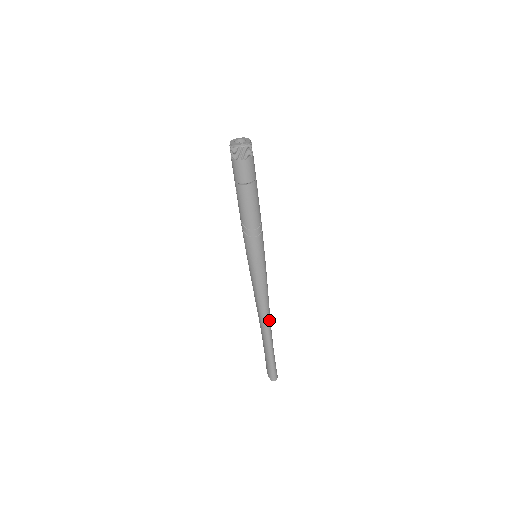
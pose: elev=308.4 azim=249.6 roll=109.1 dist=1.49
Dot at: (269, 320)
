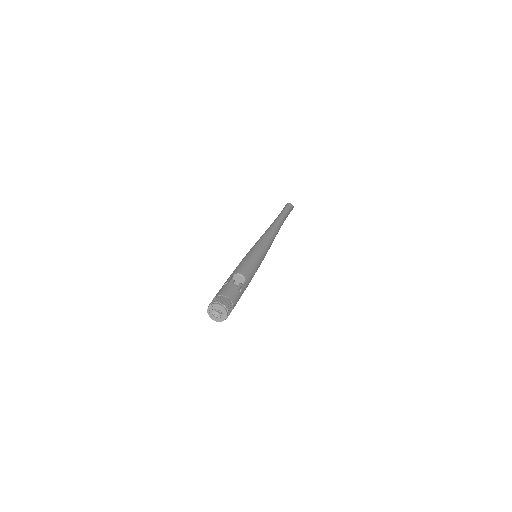
Dot at: occluded
